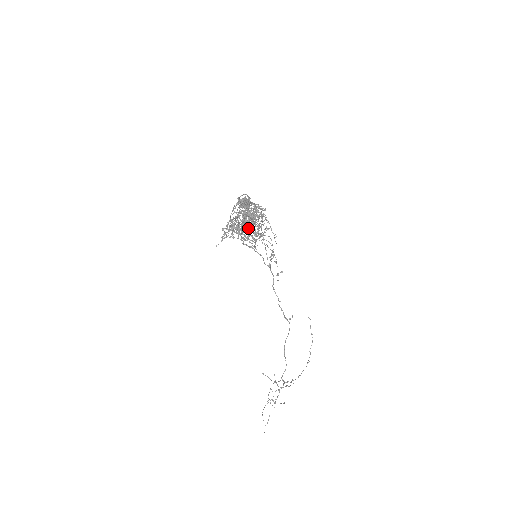
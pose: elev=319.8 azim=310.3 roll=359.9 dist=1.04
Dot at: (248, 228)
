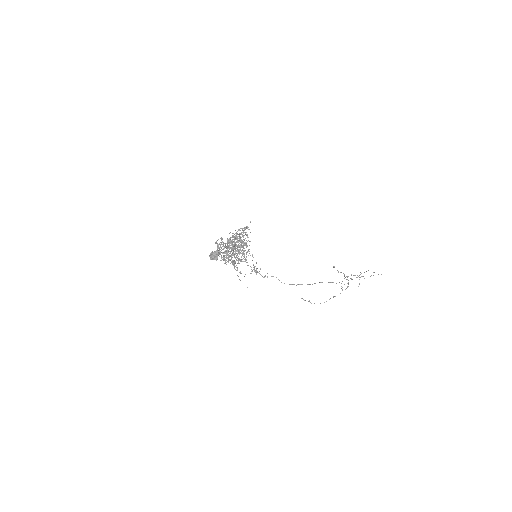
Dot at: occluded
